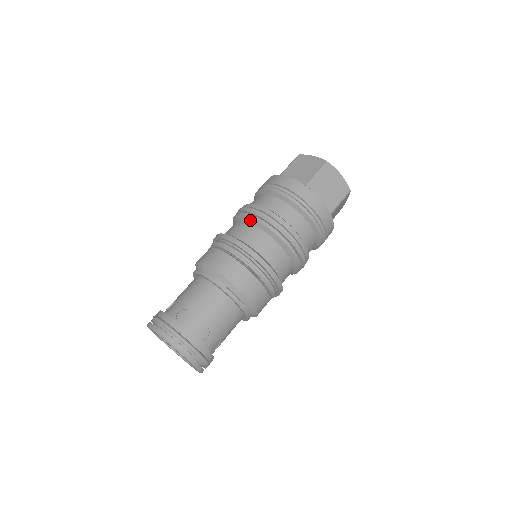
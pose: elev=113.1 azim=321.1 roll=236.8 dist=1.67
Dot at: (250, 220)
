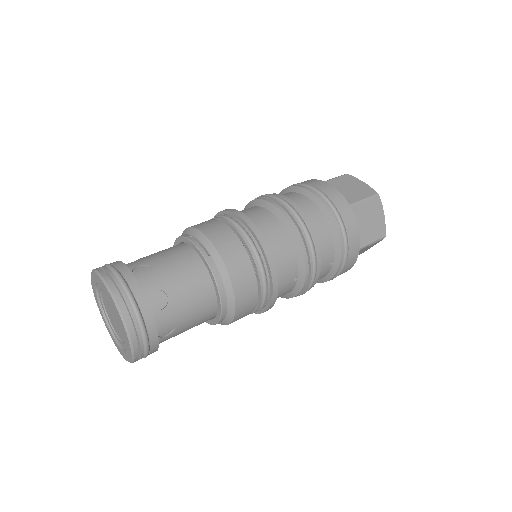
Dot at: (246, 208)
